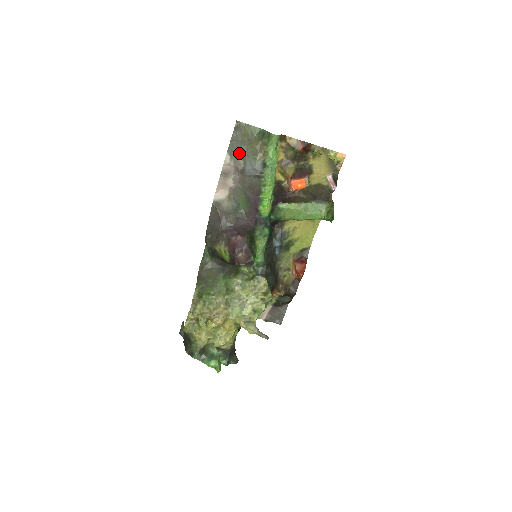
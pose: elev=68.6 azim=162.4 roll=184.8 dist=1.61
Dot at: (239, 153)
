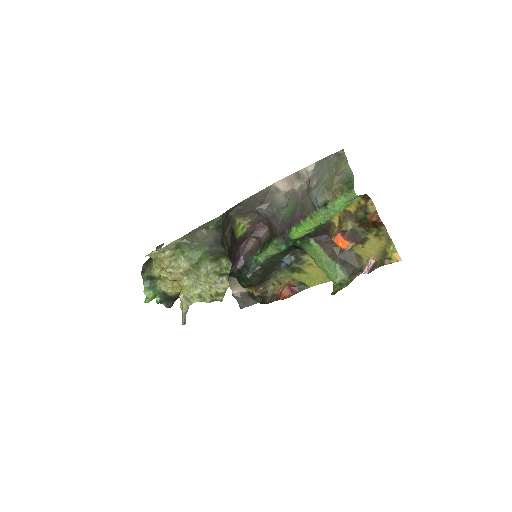
Dot at: (320, 174)
